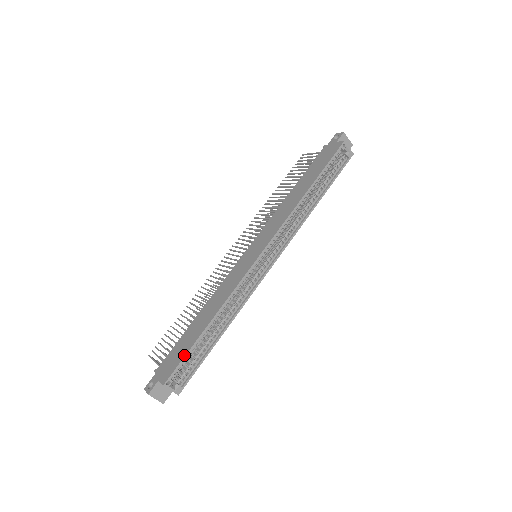
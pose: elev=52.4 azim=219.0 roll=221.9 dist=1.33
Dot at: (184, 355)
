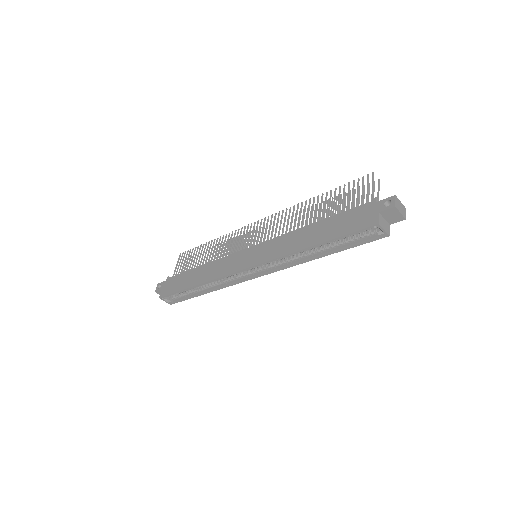
Dot at: (175, 291)
